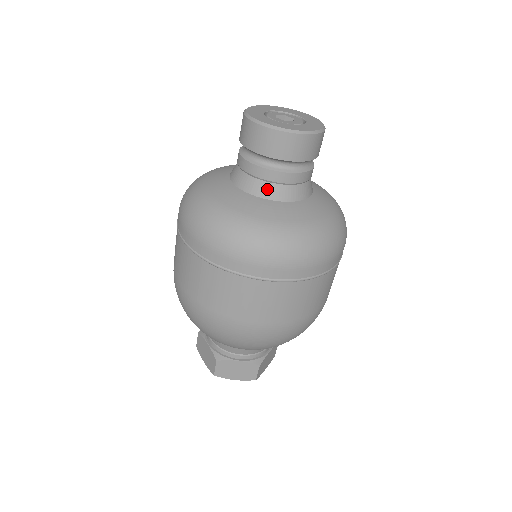
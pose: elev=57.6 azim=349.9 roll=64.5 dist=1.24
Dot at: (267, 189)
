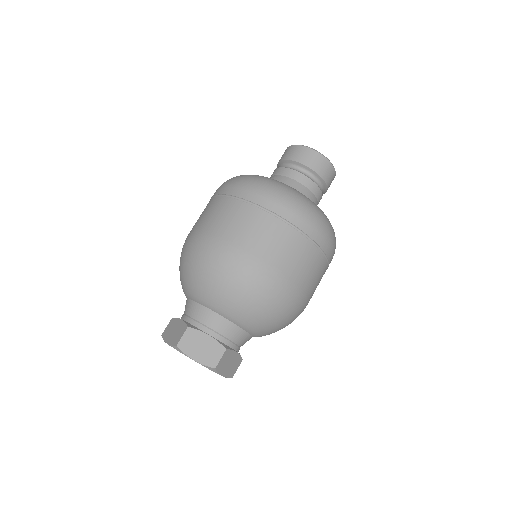
Dot at: occluded
